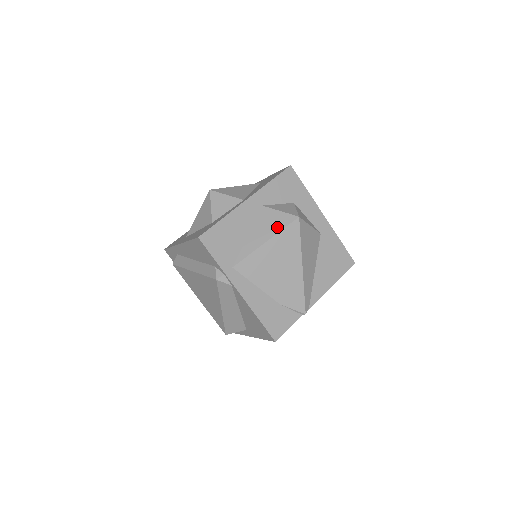
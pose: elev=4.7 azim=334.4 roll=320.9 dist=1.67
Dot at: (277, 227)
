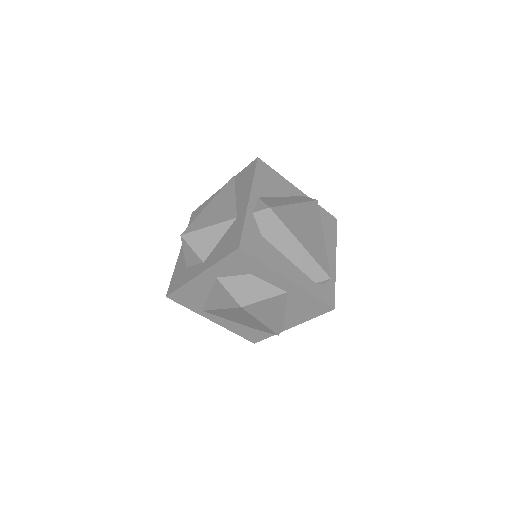
Dot at: (226, 304)
